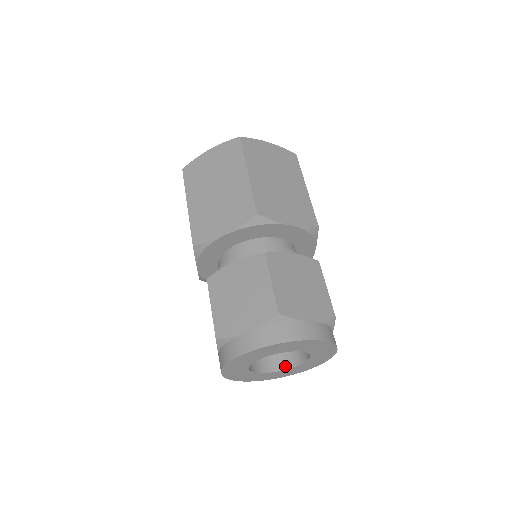
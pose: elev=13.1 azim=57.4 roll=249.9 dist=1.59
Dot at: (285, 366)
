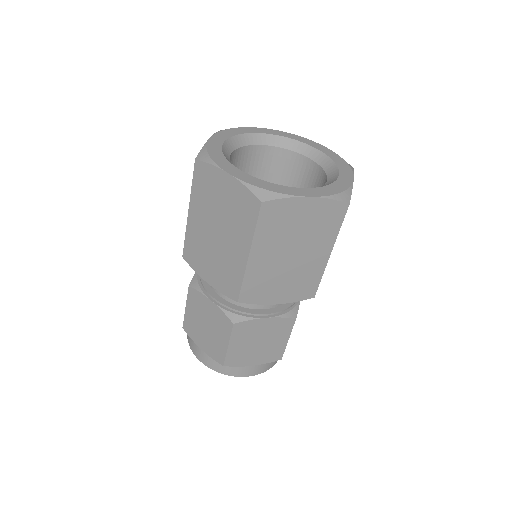
Dot at: occluded
